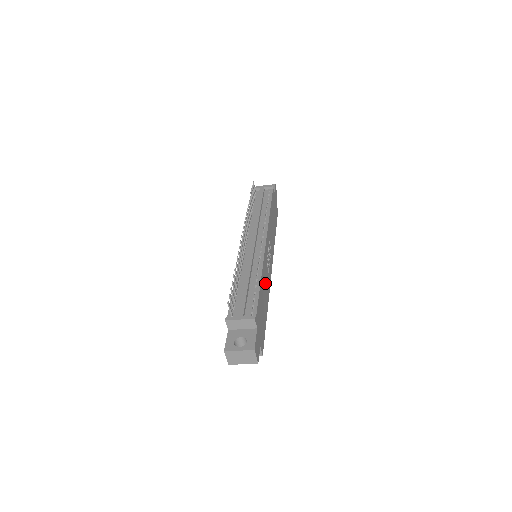
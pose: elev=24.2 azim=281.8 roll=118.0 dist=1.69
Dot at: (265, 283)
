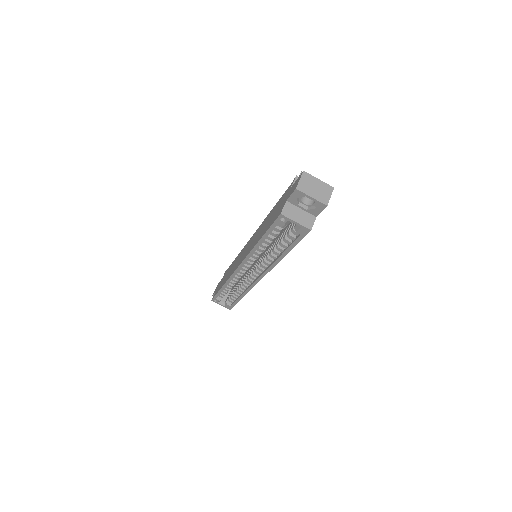
Dot at: occluded
